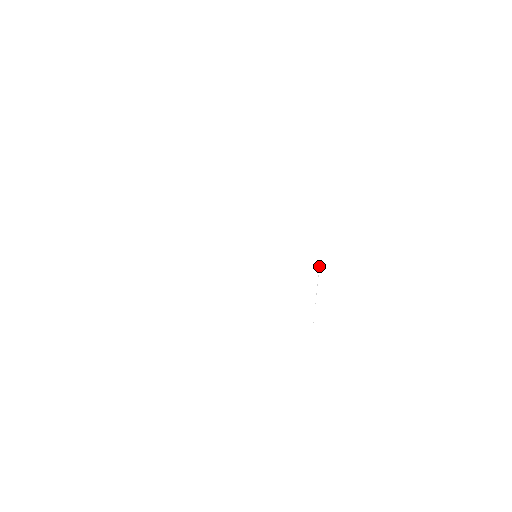
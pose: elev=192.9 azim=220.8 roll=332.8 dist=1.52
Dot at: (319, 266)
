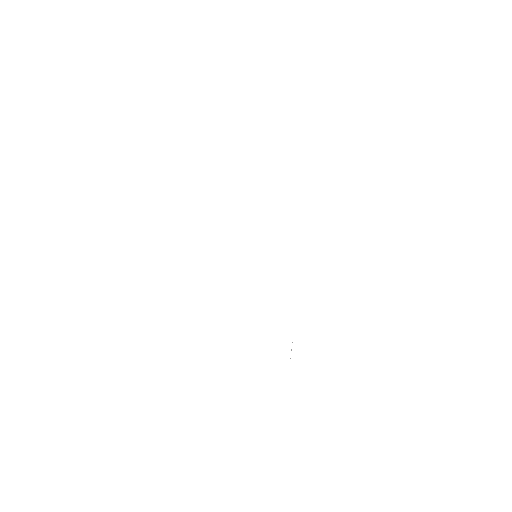
Dot at: occluded
